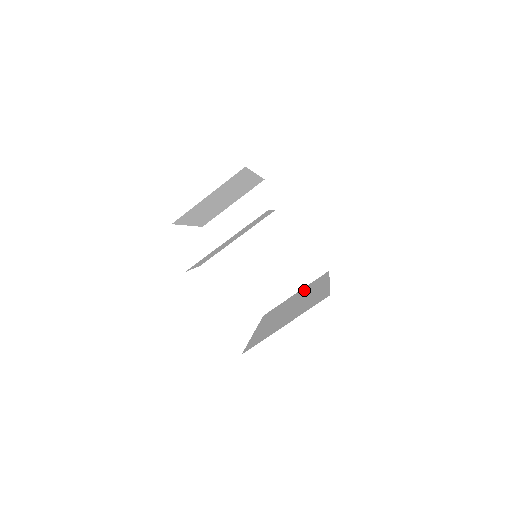
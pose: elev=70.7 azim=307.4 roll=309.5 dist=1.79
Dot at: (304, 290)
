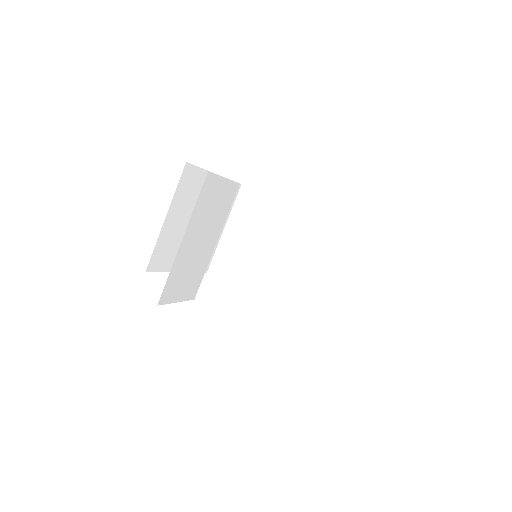
Dot at: occluded
